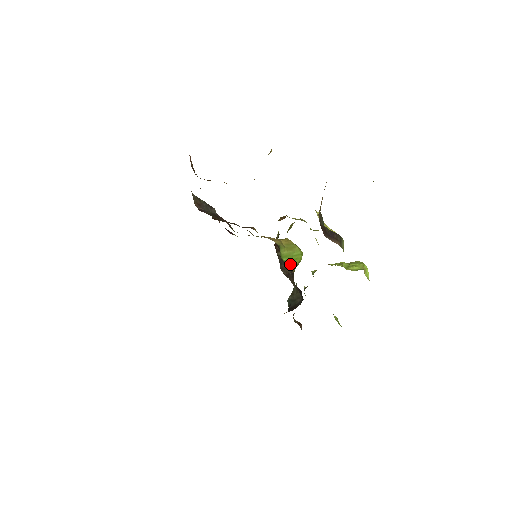
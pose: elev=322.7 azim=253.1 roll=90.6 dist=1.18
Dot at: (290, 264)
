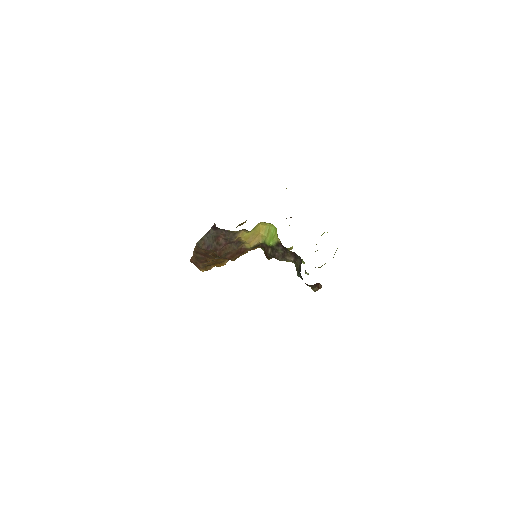
Dot at: (275, 241)
